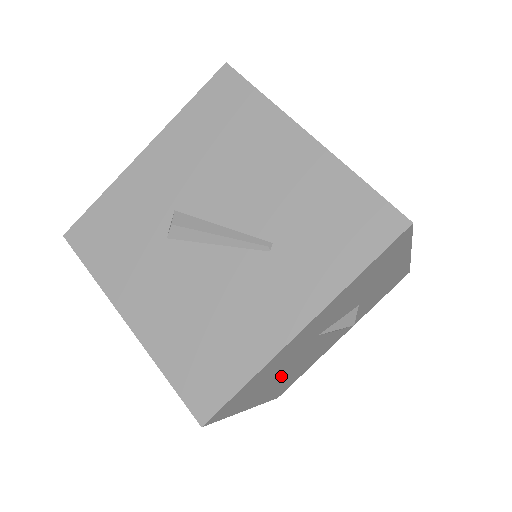
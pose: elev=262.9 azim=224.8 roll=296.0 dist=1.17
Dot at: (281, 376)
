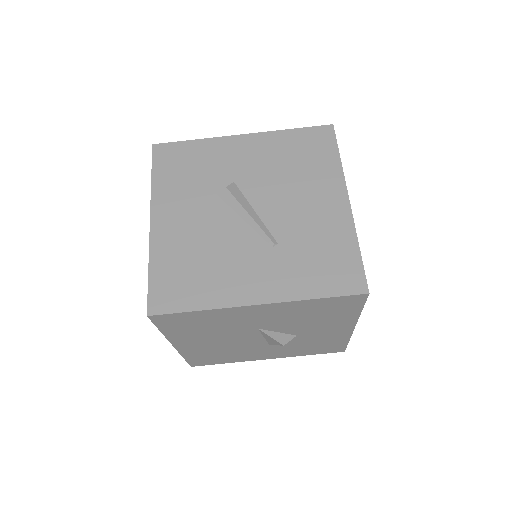
Dot at: (212, 340)
